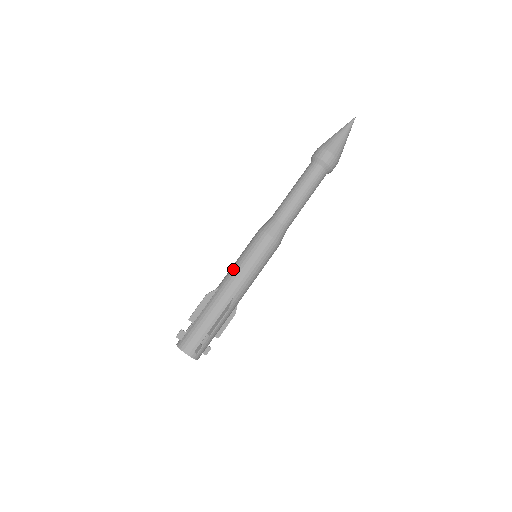
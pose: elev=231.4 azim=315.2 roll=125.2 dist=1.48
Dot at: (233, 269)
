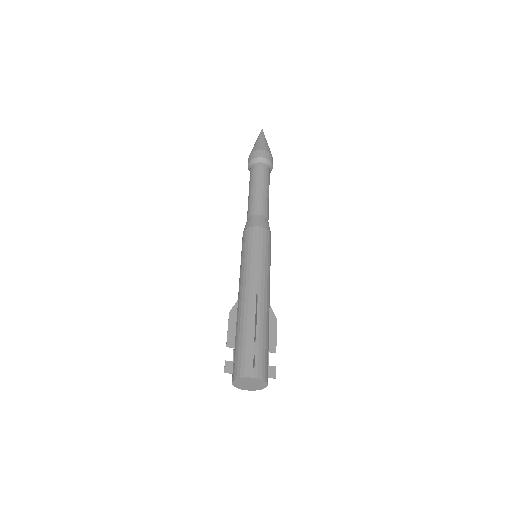
Dot at: (240, 275)
